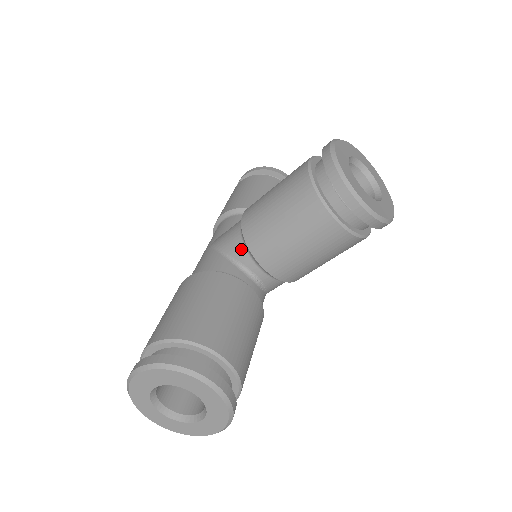
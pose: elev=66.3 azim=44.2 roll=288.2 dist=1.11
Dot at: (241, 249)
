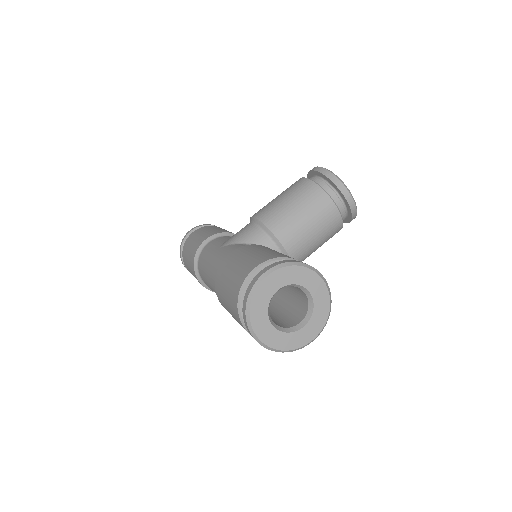
Dot at: (262, 236)
